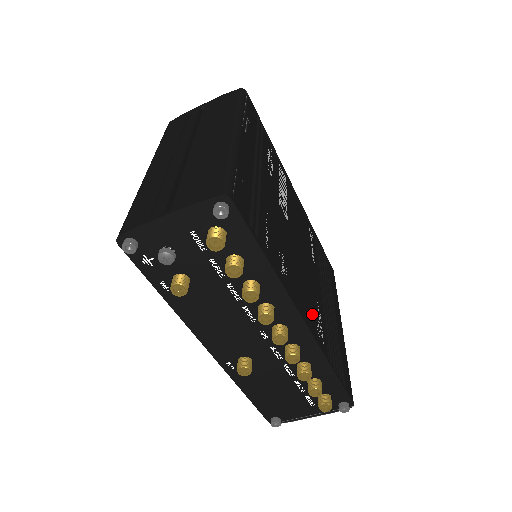
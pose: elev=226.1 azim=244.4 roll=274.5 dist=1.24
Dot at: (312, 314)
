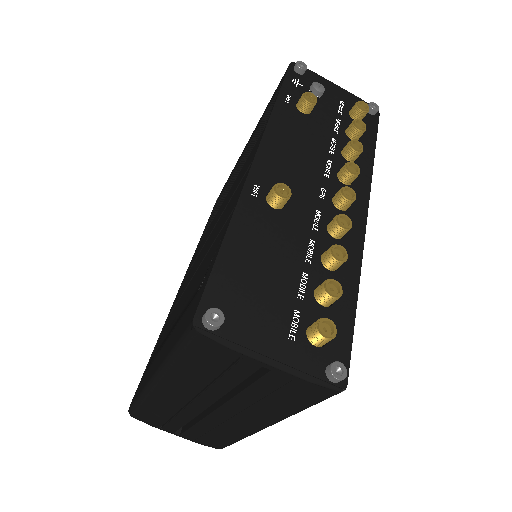
Dot at: occluded
